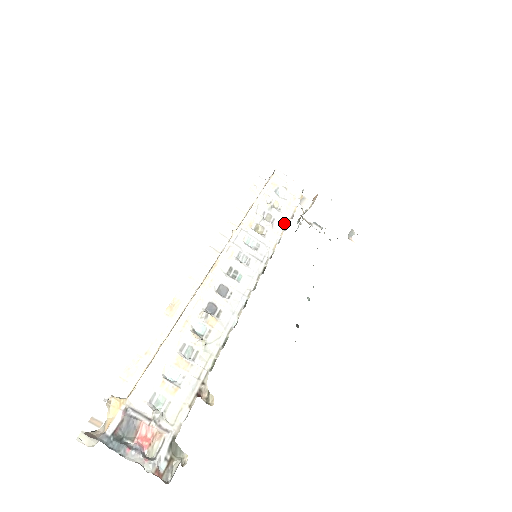
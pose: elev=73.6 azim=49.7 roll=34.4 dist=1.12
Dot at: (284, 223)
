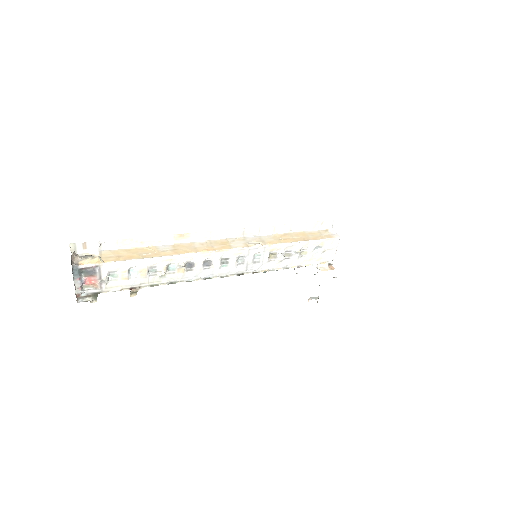
Dot at: (290, 265)
